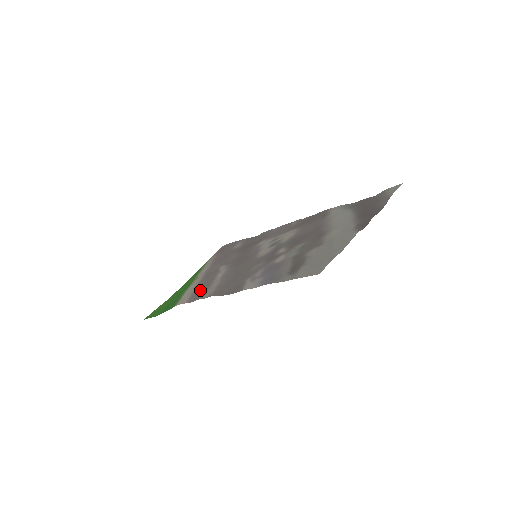
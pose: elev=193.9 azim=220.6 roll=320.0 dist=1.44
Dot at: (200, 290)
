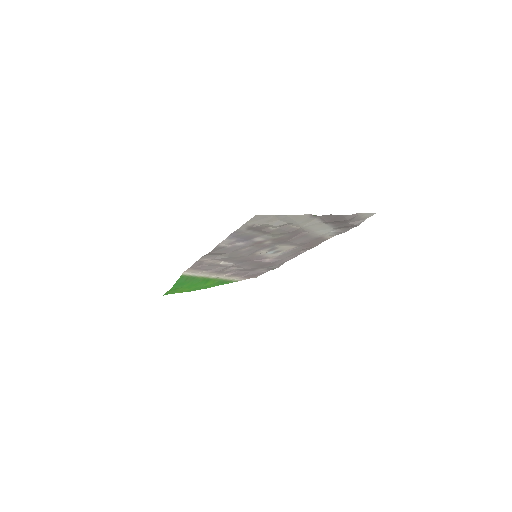
Dot at: (204, 267)
